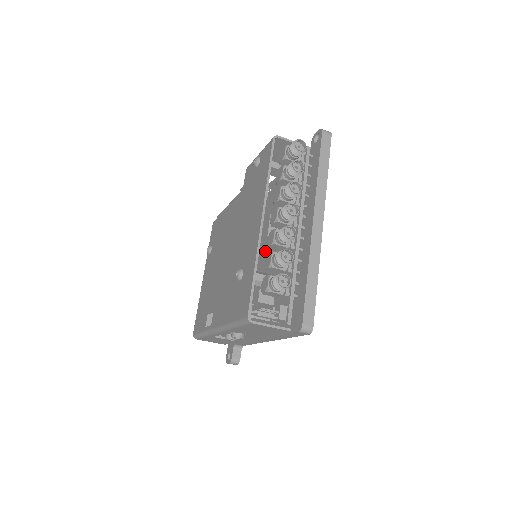
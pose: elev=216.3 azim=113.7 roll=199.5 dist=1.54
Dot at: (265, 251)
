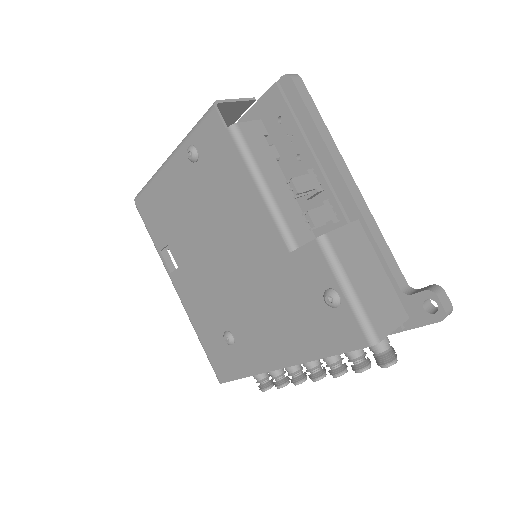
Dot at: occluded
